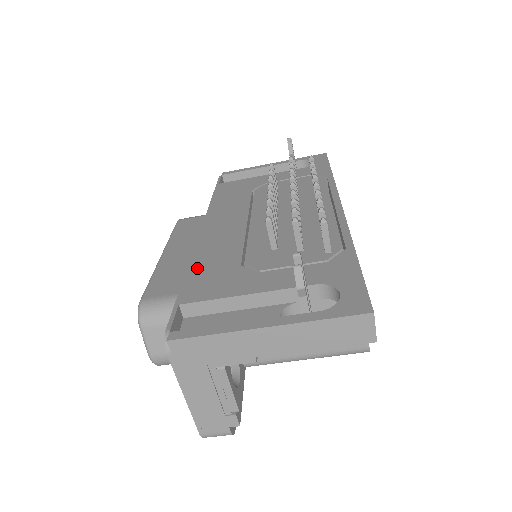
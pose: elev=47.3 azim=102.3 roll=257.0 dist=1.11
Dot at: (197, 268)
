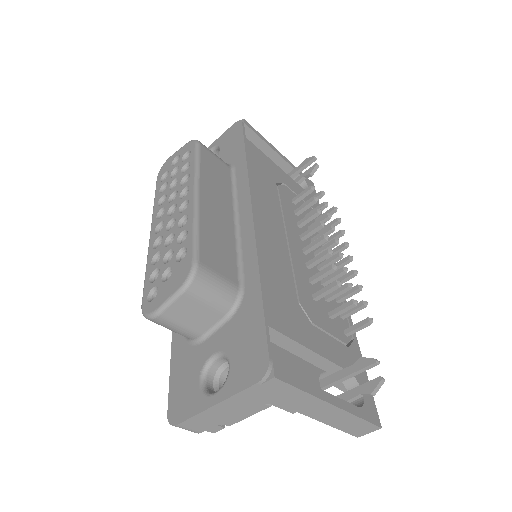
Dot at: (268, 277)
